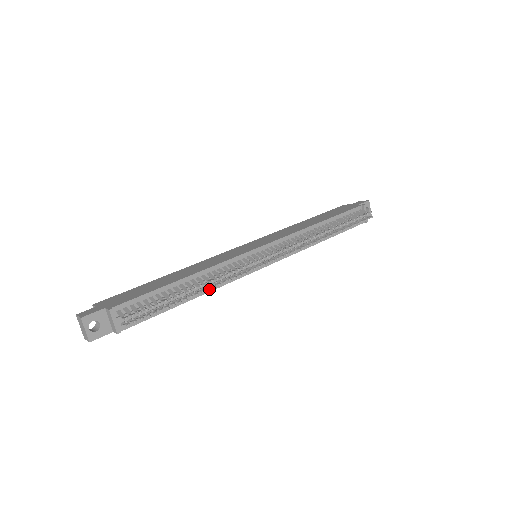
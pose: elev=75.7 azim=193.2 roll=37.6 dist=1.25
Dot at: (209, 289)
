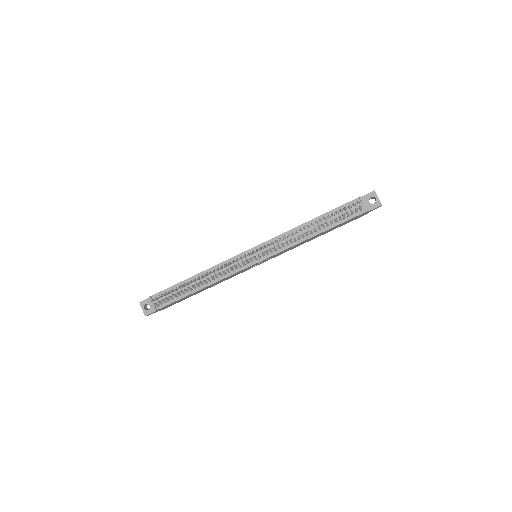
Dot at: (202, 281)
